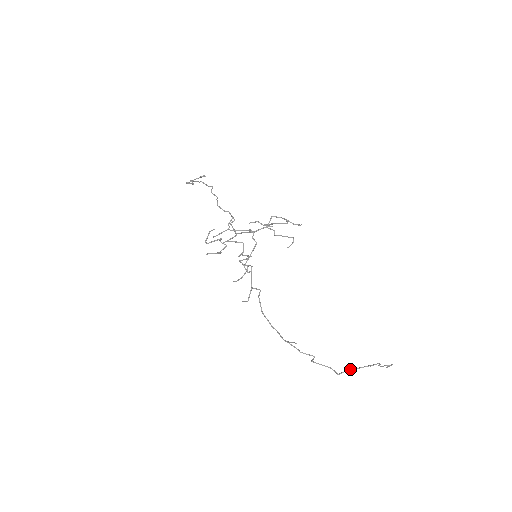
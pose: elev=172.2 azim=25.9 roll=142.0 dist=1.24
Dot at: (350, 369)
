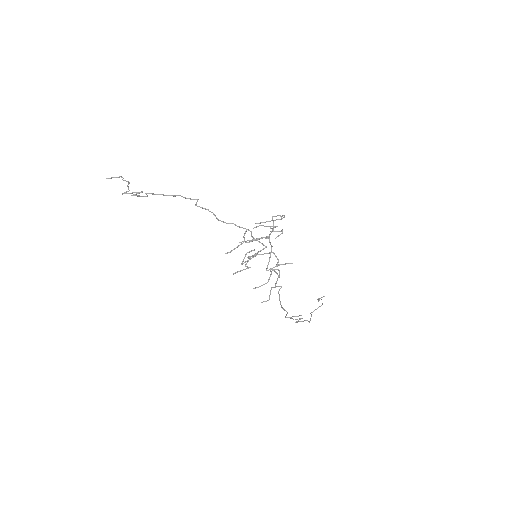
Dot at: (311, 314)
